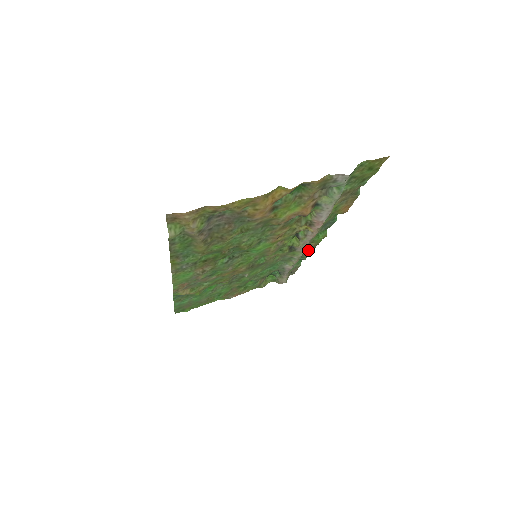
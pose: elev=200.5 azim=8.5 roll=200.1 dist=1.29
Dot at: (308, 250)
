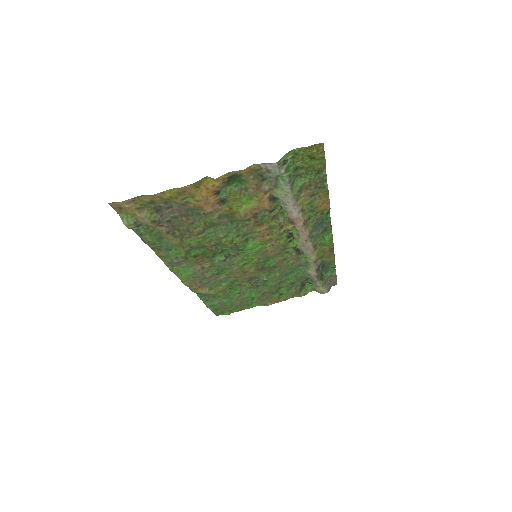
Dot at: (327, 255)
